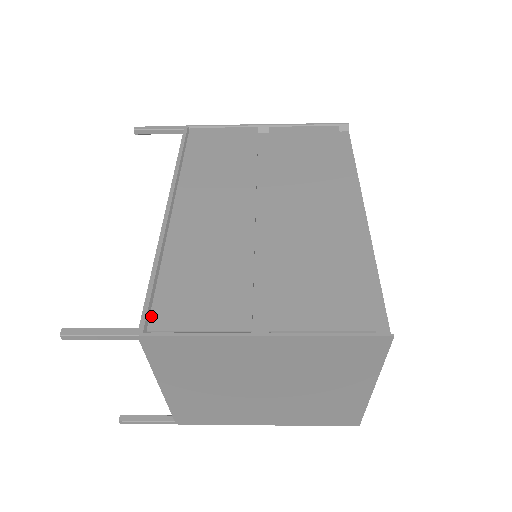
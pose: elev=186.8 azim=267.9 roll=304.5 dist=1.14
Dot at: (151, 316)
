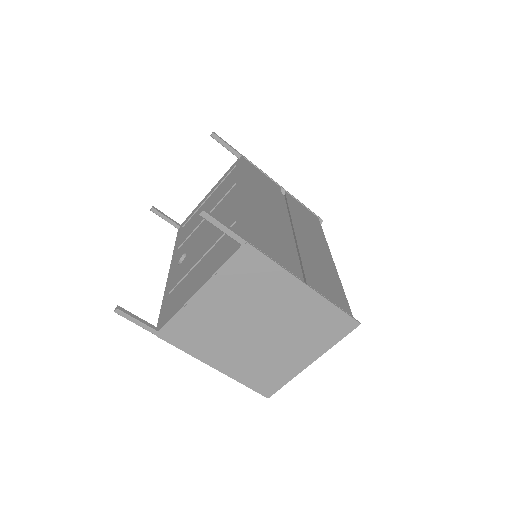
Dot at: (250, 237)
